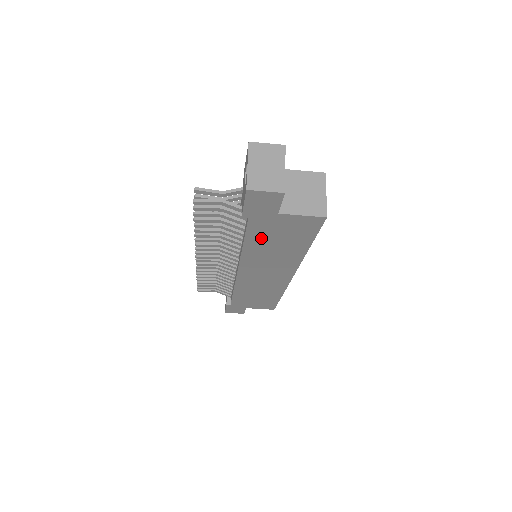
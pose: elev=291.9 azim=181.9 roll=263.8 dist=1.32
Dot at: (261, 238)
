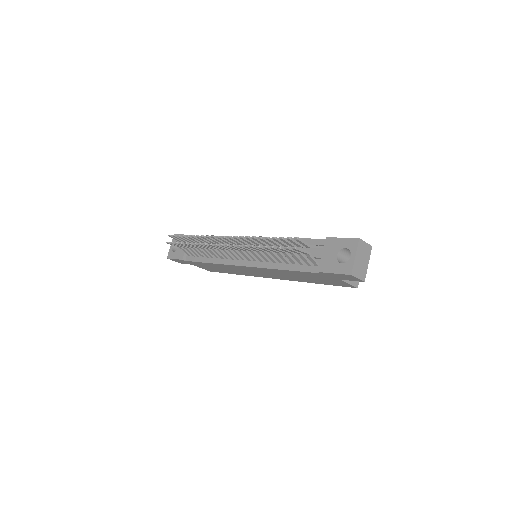
Dot at: (303, 274)
